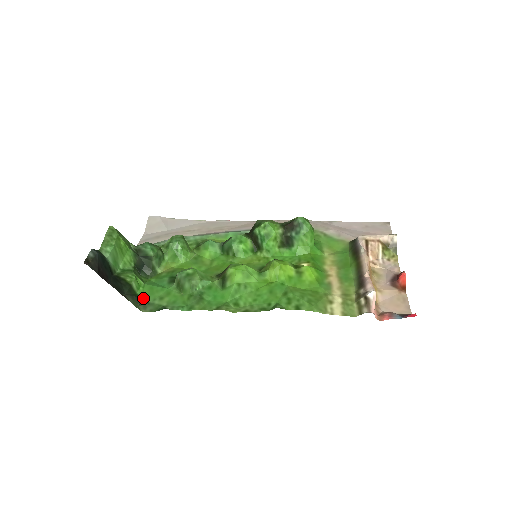
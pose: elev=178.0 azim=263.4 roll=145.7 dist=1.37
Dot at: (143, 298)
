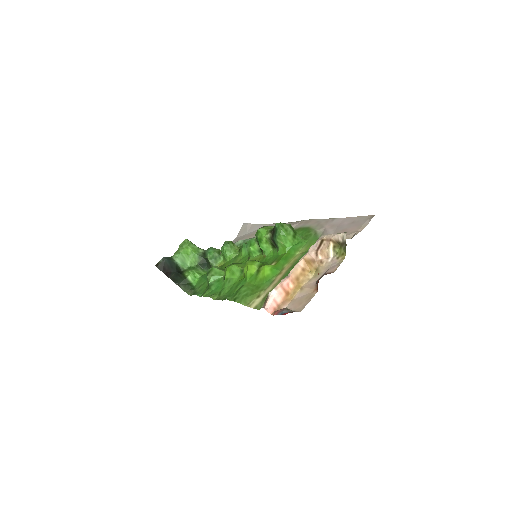
Dot at: (194, 286)
